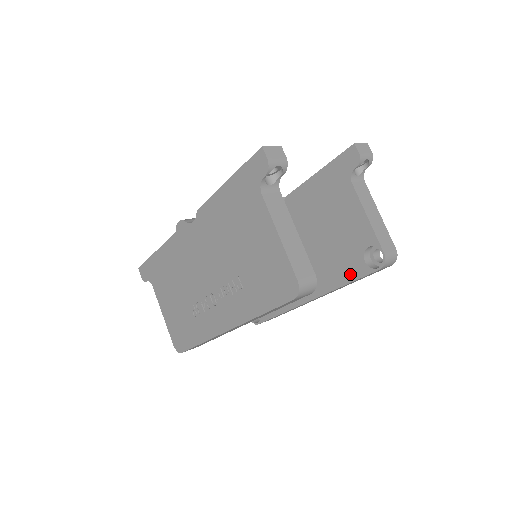
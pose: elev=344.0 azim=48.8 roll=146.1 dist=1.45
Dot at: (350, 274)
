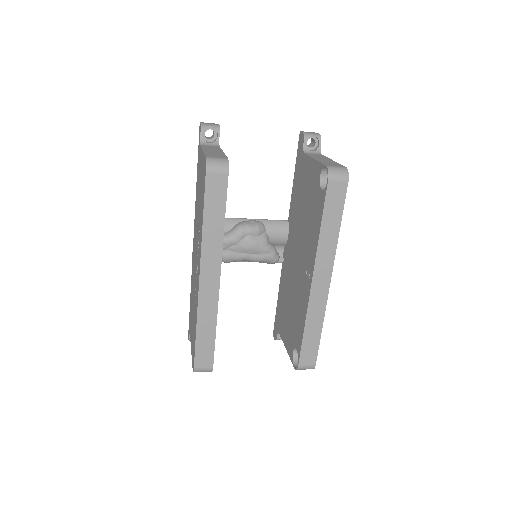
Dot at: (319, 213)
